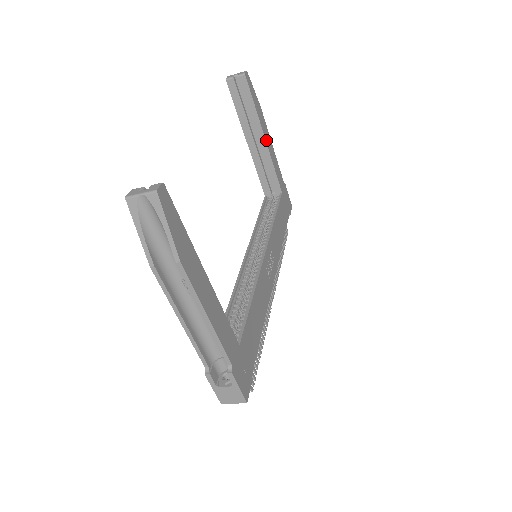
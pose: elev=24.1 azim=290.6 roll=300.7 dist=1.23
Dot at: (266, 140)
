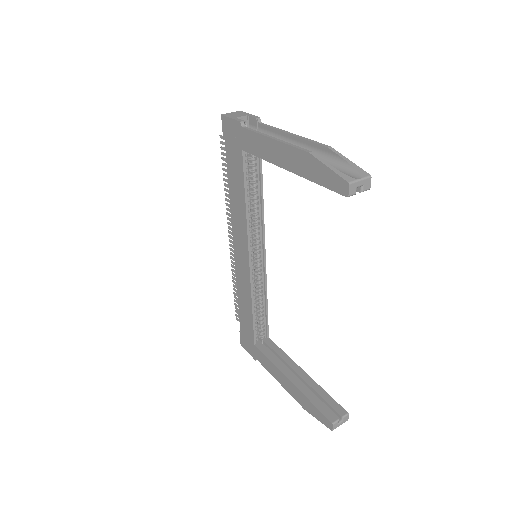
Dot at: occluded
